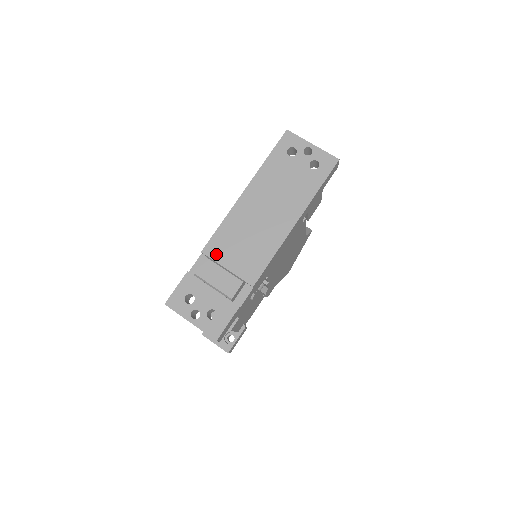
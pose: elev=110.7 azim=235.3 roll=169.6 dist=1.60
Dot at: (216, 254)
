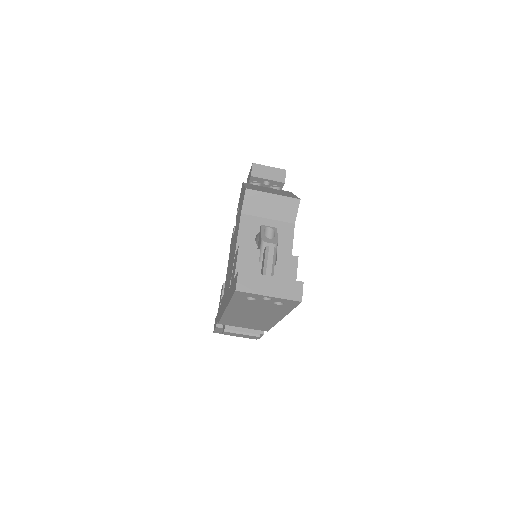
Dot at: (230, 325)
